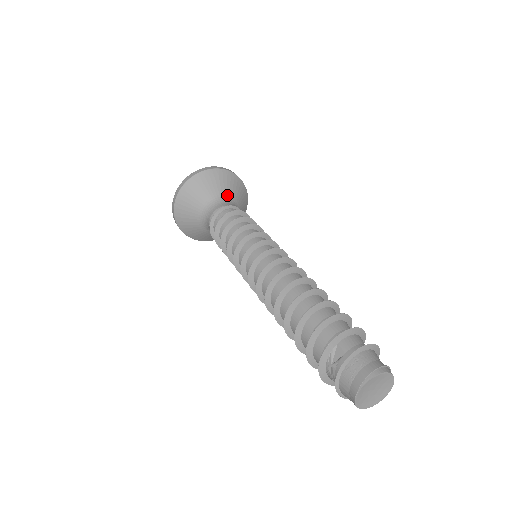
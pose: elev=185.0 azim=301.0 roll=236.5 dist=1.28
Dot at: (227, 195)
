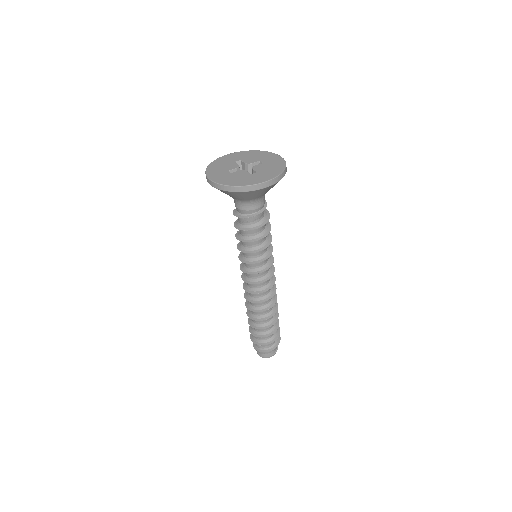
Dot at: (260, 197)
